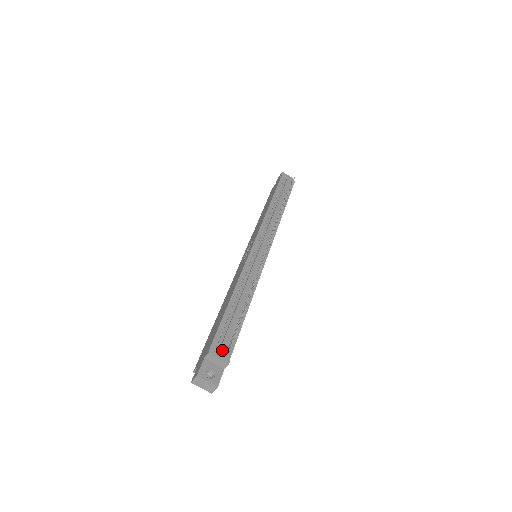
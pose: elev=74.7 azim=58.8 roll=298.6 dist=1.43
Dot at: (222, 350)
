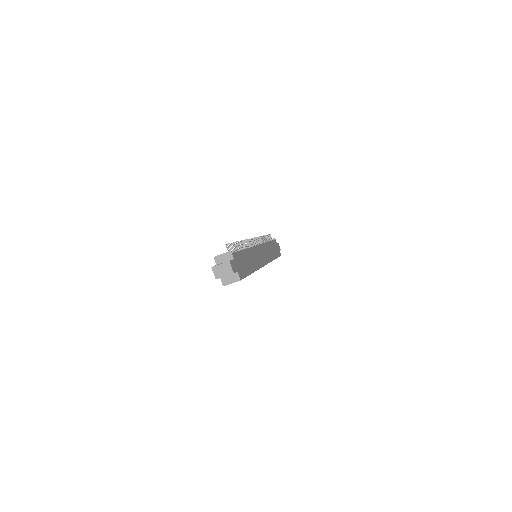
Dot at: occluded
